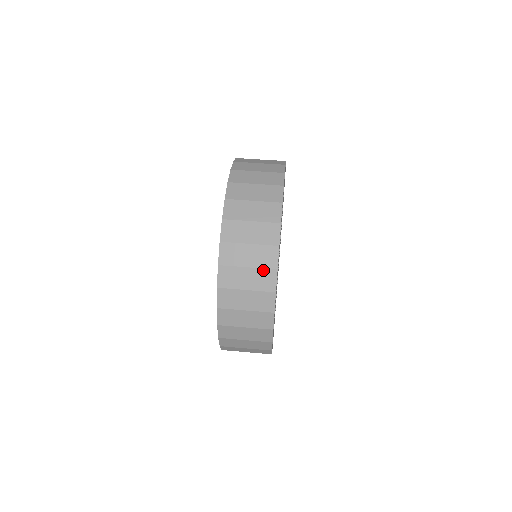
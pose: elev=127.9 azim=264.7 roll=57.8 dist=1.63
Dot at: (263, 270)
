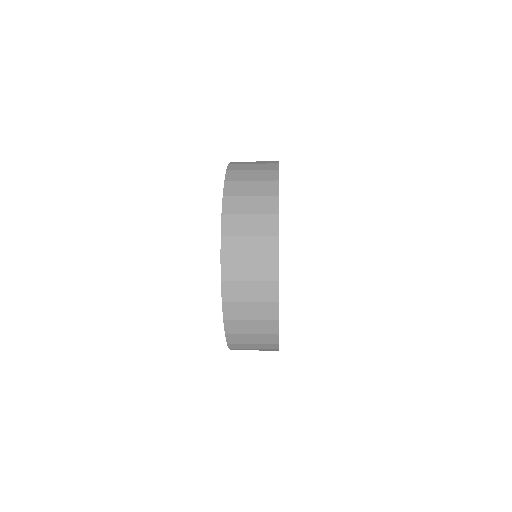
Dot at: (265, 197)
